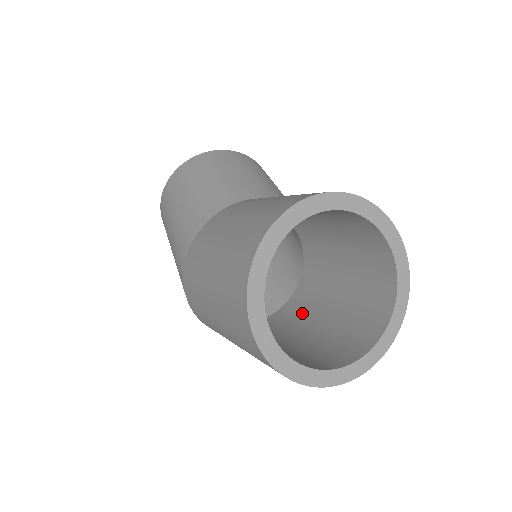
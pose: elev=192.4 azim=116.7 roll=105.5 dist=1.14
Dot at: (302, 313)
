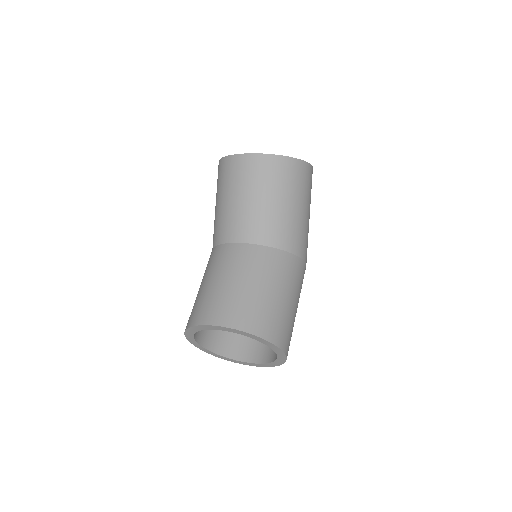
Dot at: occluded
